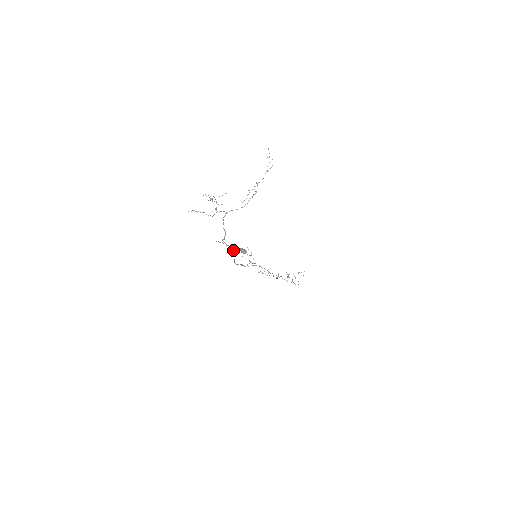
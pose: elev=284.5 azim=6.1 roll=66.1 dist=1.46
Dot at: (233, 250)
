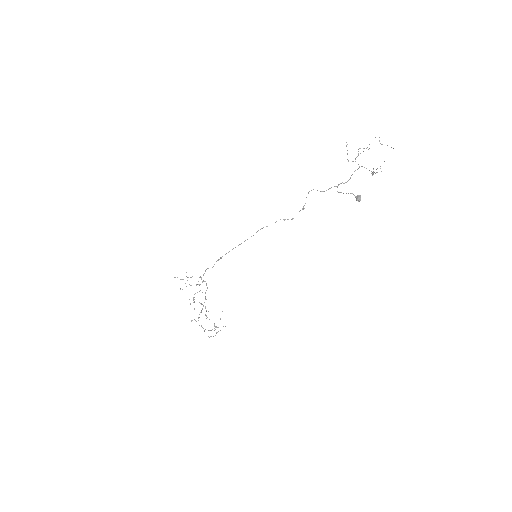
Dot at: (284, 220)
